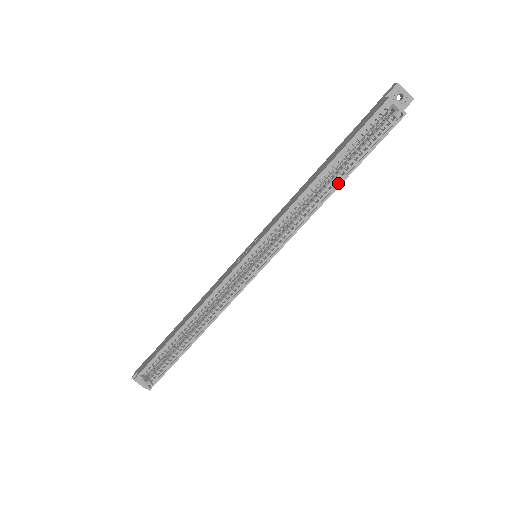
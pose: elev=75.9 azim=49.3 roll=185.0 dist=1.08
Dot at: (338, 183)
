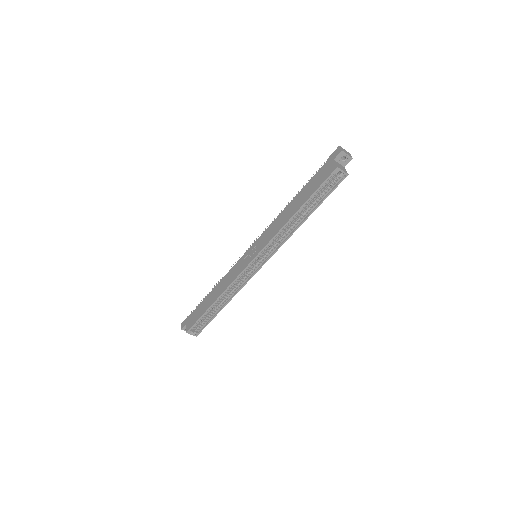
Dot at: (307, 216)
